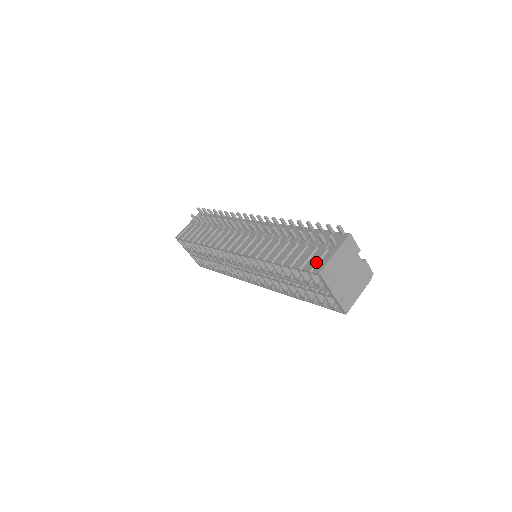
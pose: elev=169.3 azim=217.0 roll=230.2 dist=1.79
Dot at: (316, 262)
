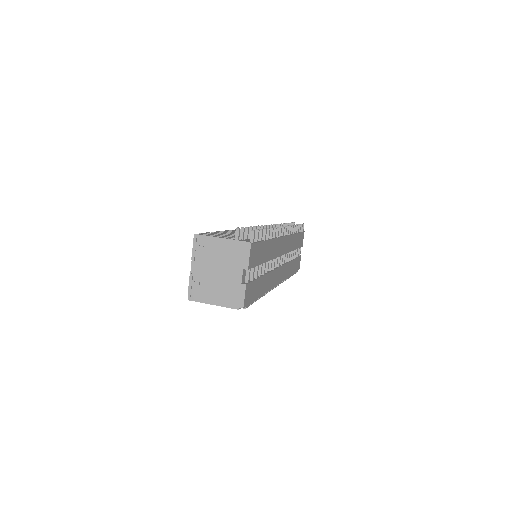
Dot at: (211, 234)
